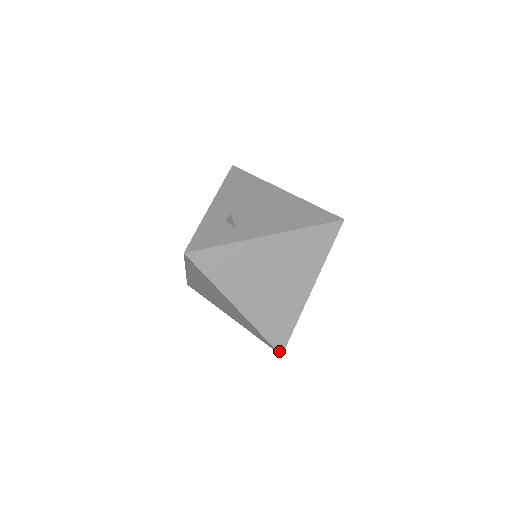
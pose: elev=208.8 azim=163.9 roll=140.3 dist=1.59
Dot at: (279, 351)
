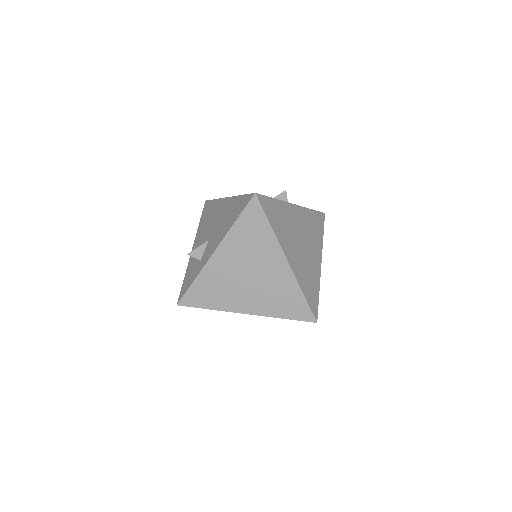
Dot at: (311, 321)
